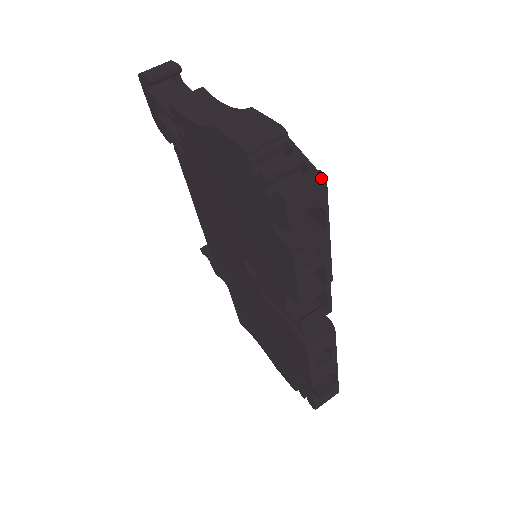
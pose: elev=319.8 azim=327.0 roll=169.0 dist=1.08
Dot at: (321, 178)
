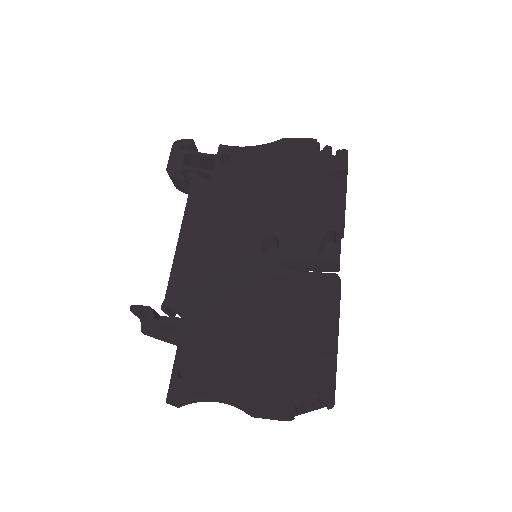
Dot at: occluded
